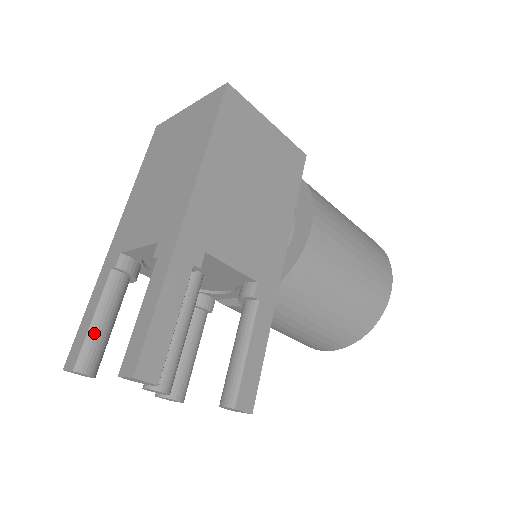
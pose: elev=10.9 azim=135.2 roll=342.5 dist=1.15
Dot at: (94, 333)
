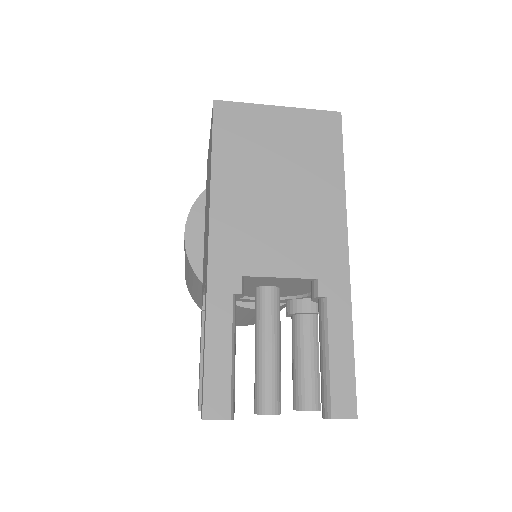
Dot at: (234, 372)
